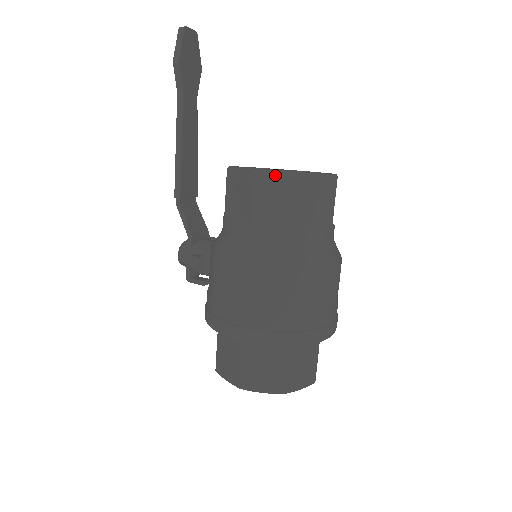
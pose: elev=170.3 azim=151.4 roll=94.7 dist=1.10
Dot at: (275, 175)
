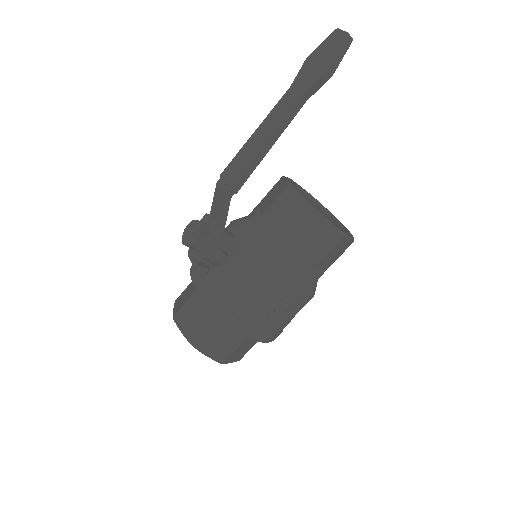
Dot at: (347, 239)
